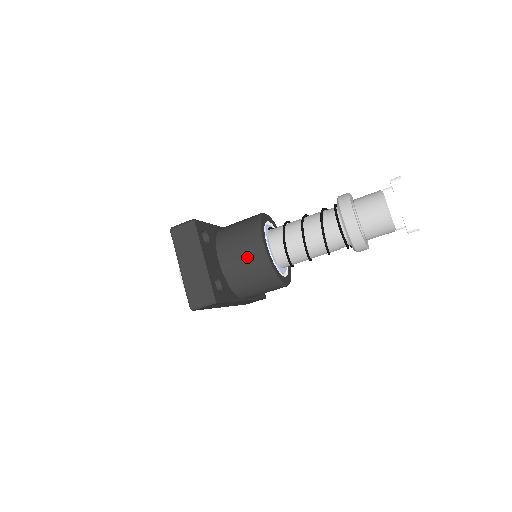
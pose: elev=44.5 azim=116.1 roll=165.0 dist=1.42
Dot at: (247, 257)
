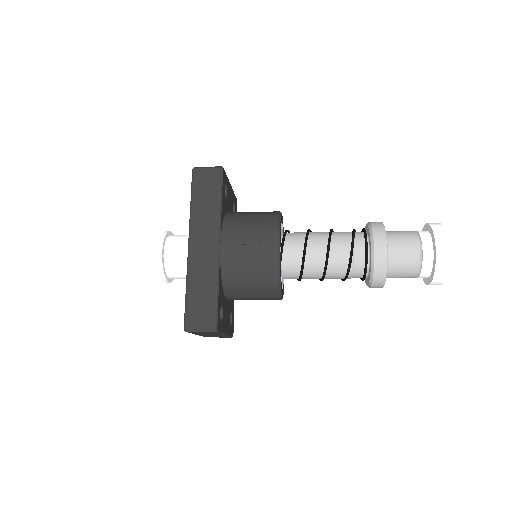
Dot at: occluded
